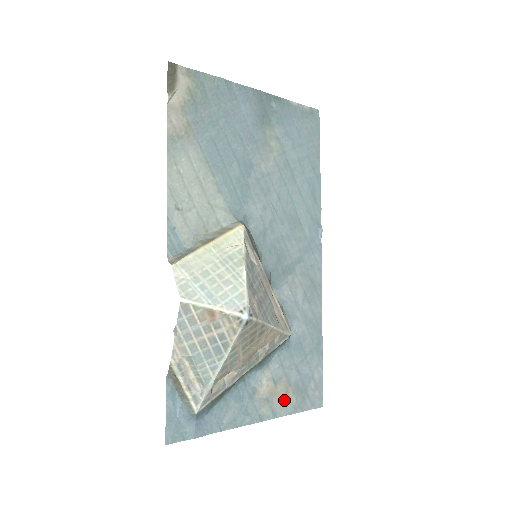
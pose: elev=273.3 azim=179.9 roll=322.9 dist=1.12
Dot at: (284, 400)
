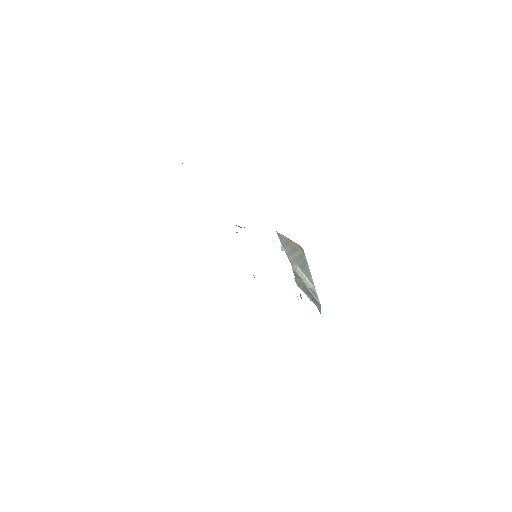
Dot at: occluded
